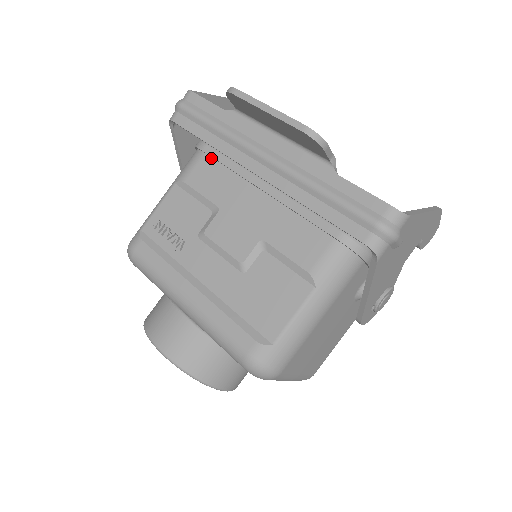
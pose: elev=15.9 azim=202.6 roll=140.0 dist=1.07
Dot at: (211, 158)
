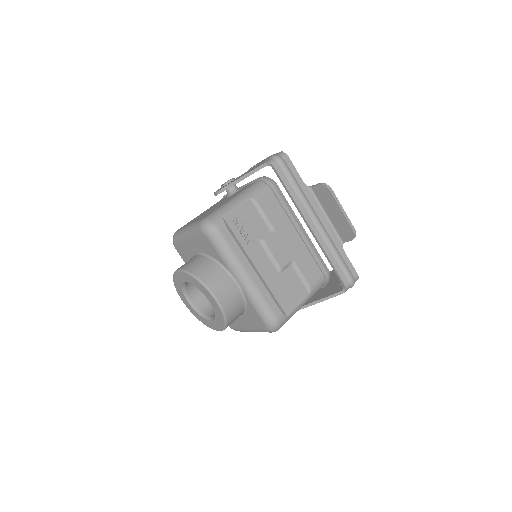
Dot at: (275, 197)
